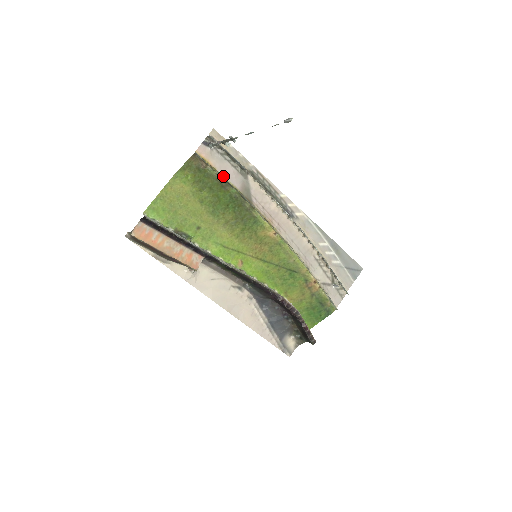
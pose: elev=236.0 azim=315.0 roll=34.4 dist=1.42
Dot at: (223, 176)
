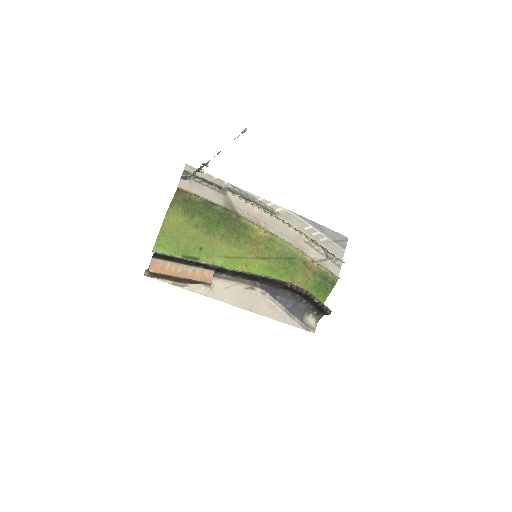
Dot at: (206, 199)
